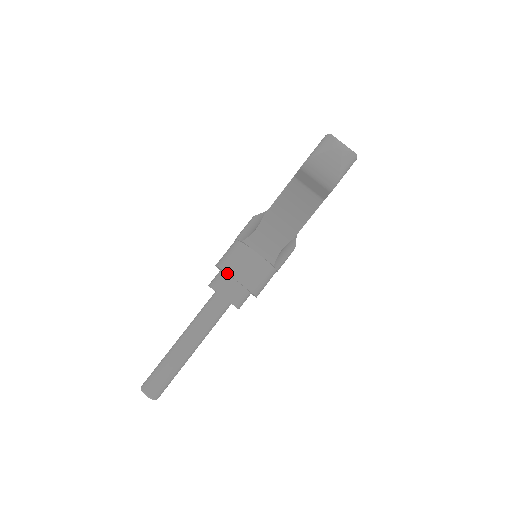
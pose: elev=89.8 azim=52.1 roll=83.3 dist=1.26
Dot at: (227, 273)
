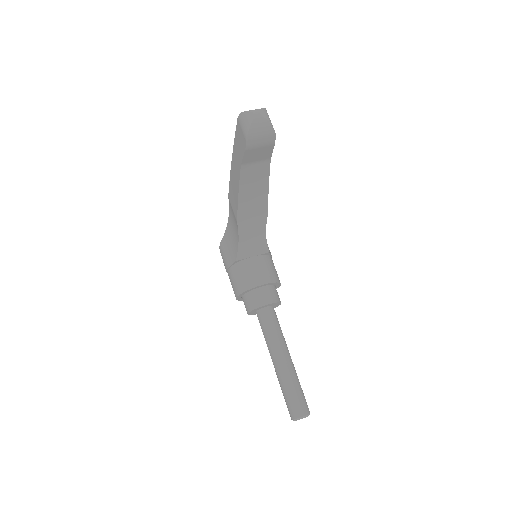
Dot at: (252, 288)
